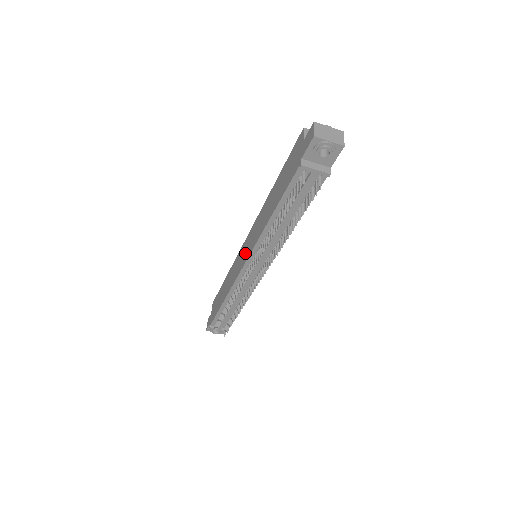
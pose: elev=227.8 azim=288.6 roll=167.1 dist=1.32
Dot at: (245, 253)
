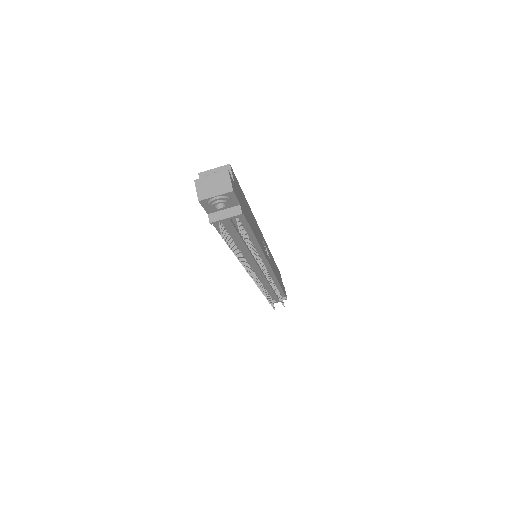
Dot at: occluded
